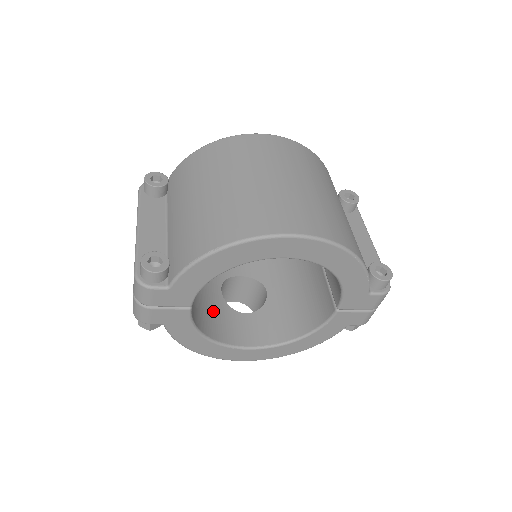
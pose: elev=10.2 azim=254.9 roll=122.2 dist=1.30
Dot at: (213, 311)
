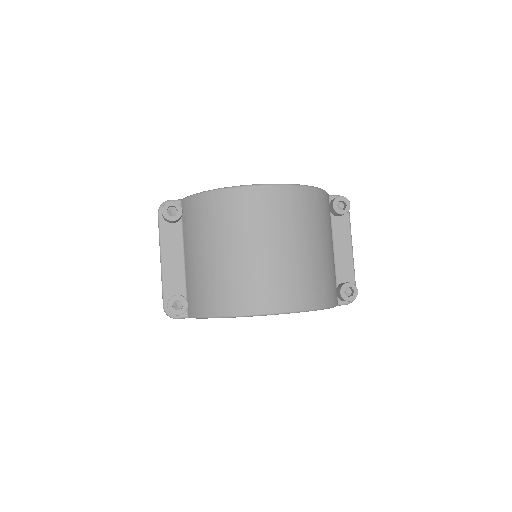
Dot at: occluded
